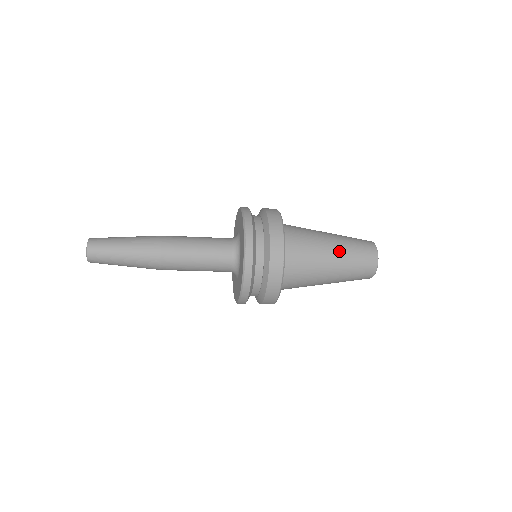
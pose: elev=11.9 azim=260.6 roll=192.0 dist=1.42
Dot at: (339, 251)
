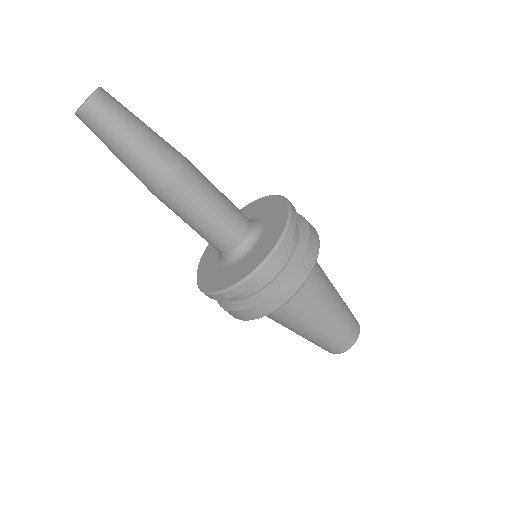
Dot at: (337, 311)
